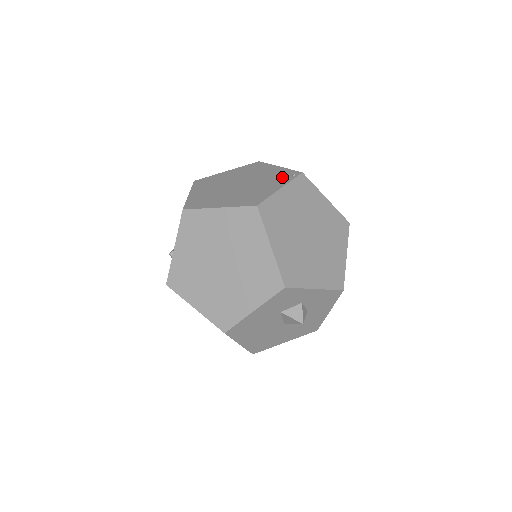
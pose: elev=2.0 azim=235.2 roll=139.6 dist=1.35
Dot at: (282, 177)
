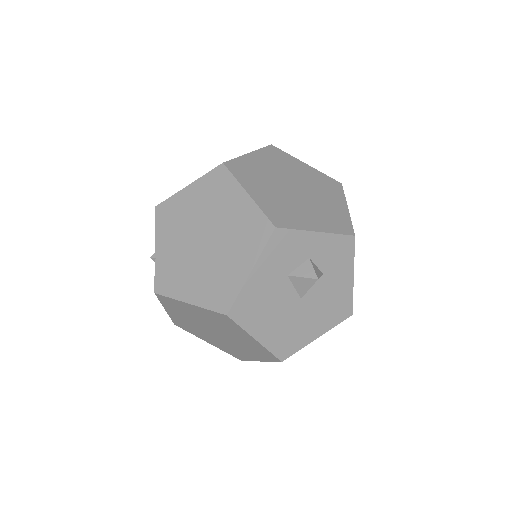
Dot at: occluded
